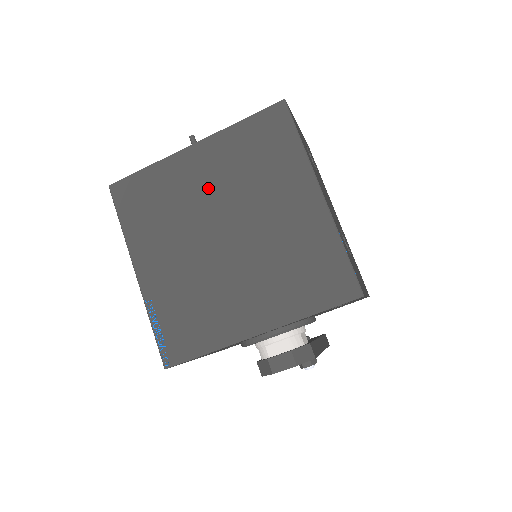
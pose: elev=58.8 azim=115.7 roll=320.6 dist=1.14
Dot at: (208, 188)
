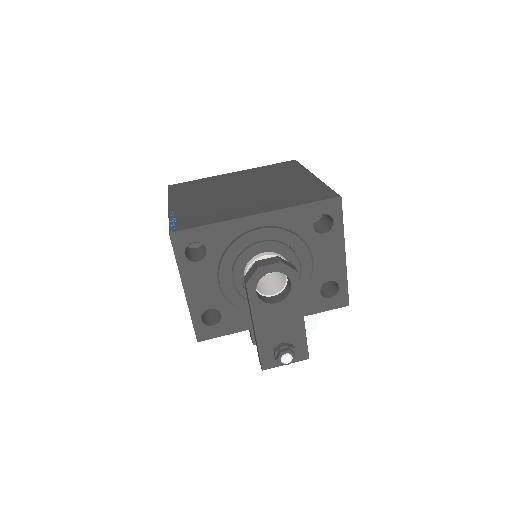
Dot at: (238, 180)
